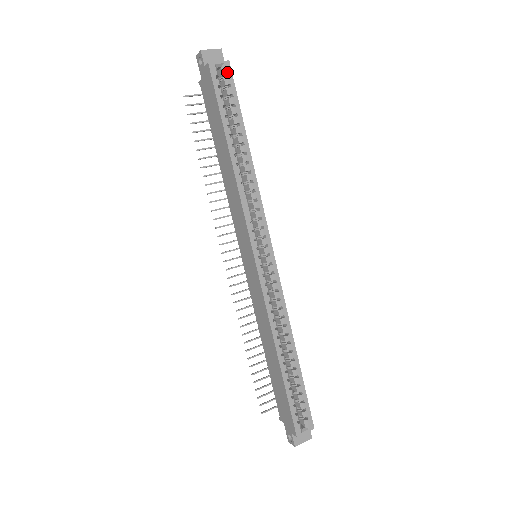
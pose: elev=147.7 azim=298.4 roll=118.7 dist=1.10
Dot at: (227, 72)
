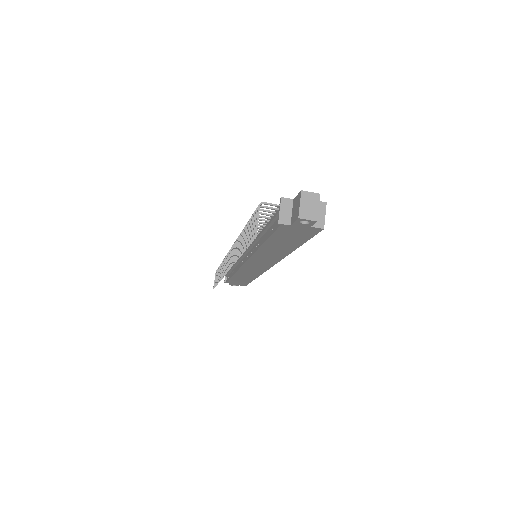
Dot at: occluded
